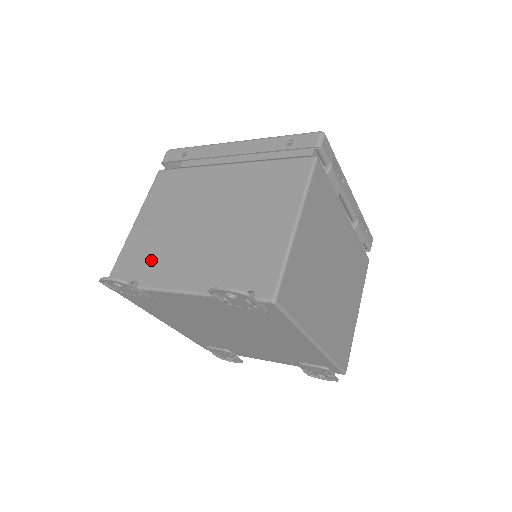
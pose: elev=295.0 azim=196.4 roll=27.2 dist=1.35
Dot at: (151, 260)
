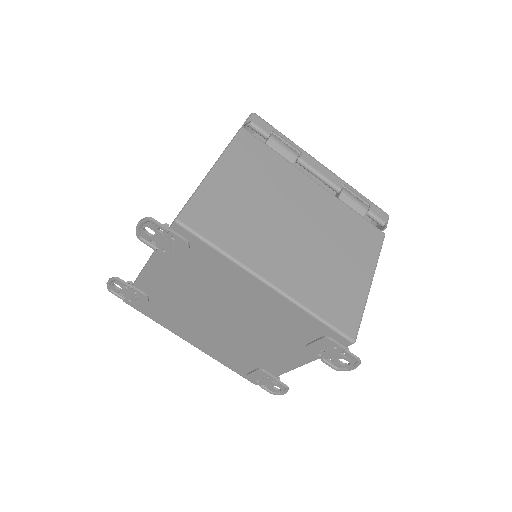
Dot at: occluded
